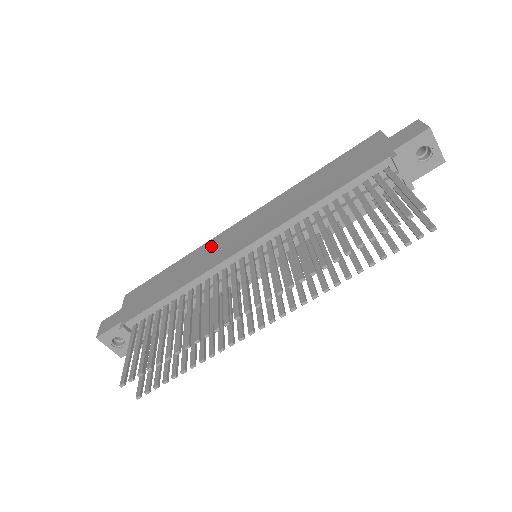
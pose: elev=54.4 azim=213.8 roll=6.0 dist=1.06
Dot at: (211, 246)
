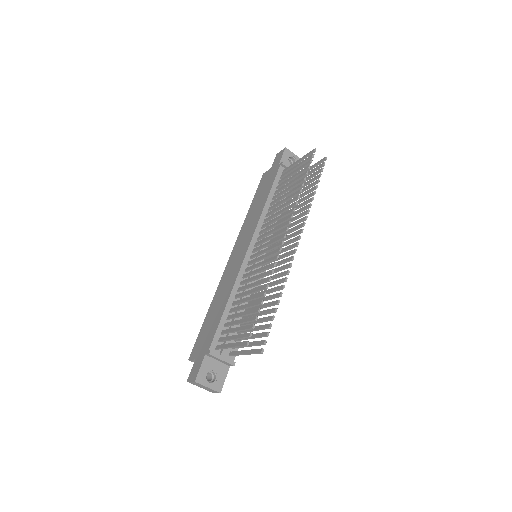
Dot at: (224, 278)
